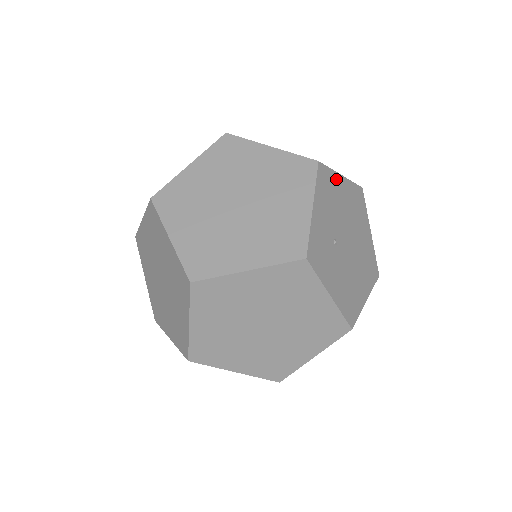
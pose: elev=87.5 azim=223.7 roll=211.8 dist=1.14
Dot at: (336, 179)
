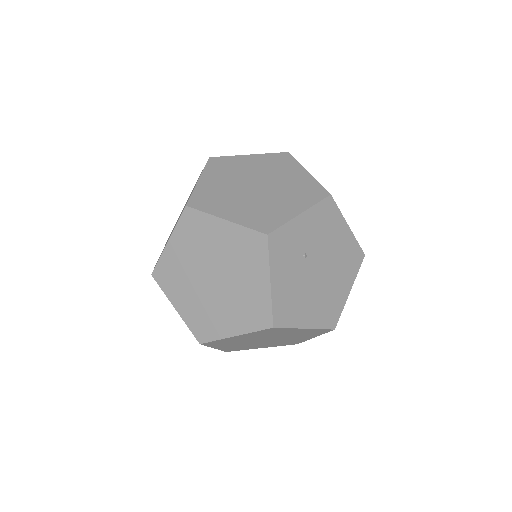
Dot at: (340, 222)
